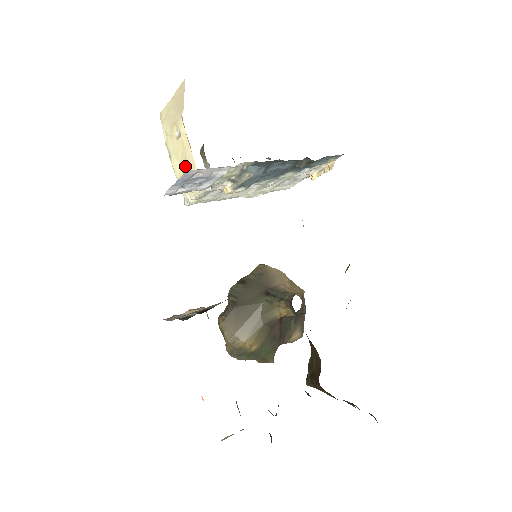
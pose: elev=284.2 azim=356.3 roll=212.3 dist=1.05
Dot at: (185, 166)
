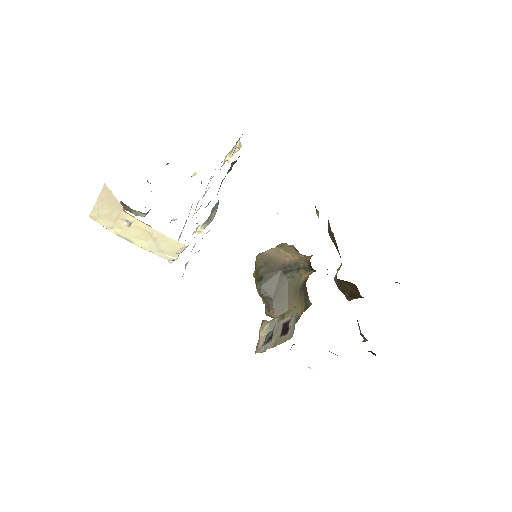
Dot at: (153, 241)
